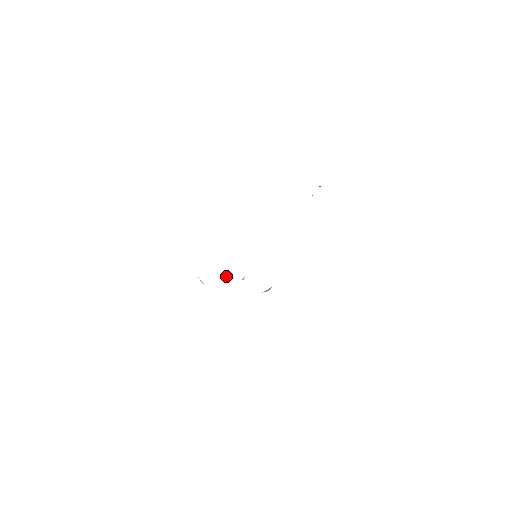
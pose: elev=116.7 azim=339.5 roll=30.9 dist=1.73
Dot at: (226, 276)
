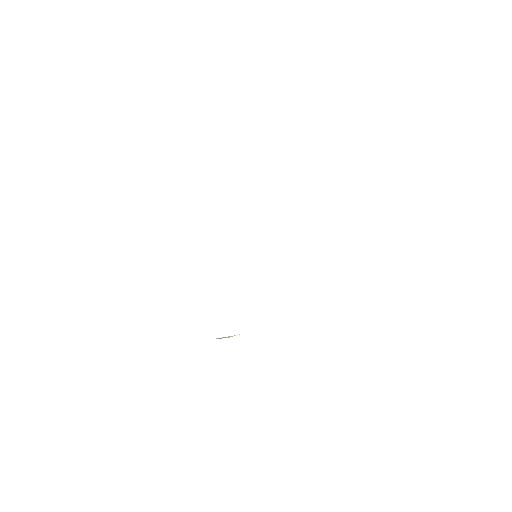
Dot at: occluded
